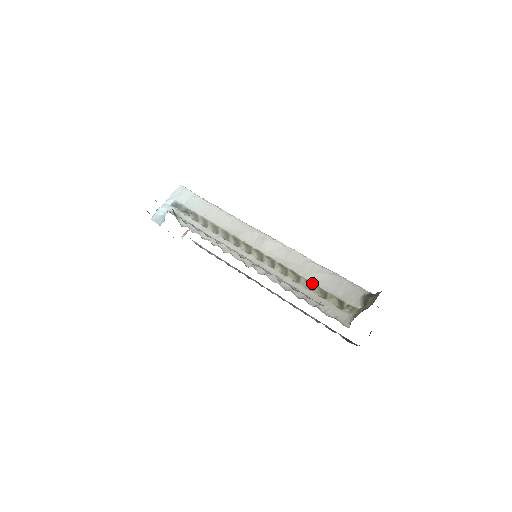
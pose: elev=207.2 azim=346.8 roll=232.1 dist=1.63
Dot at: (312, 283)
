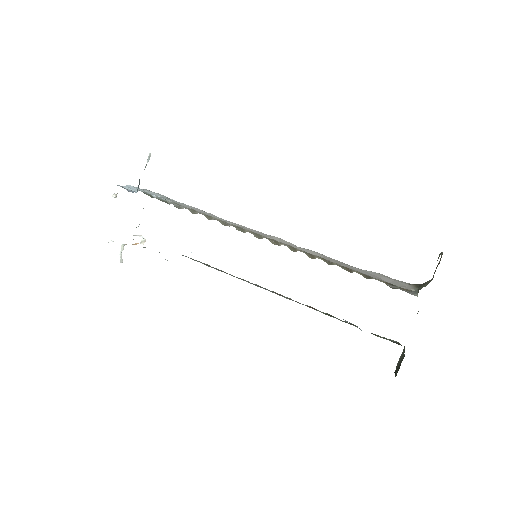
Dot at: (349, 268)
